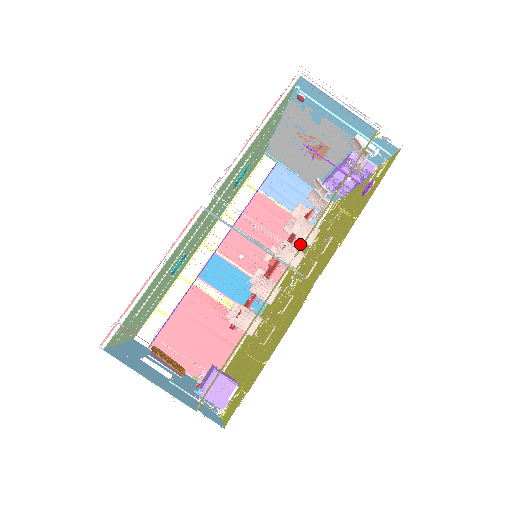
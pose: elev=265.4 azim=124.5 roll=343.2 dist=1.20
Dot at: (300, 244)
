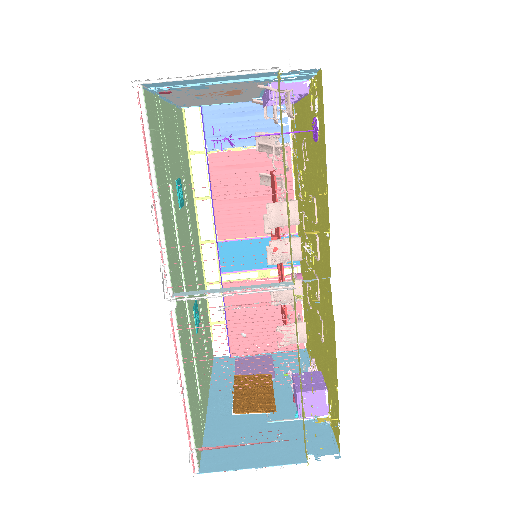
Dot at: occluded
